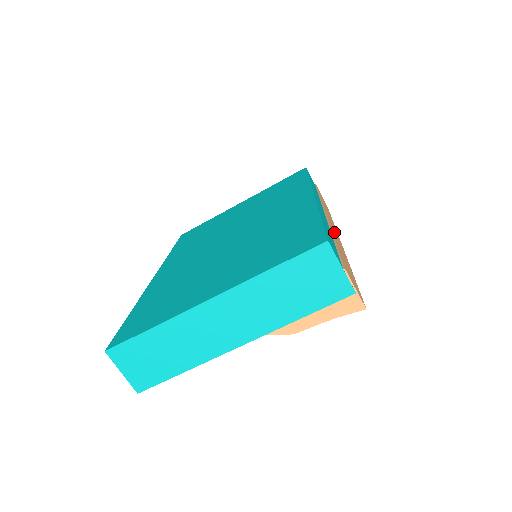
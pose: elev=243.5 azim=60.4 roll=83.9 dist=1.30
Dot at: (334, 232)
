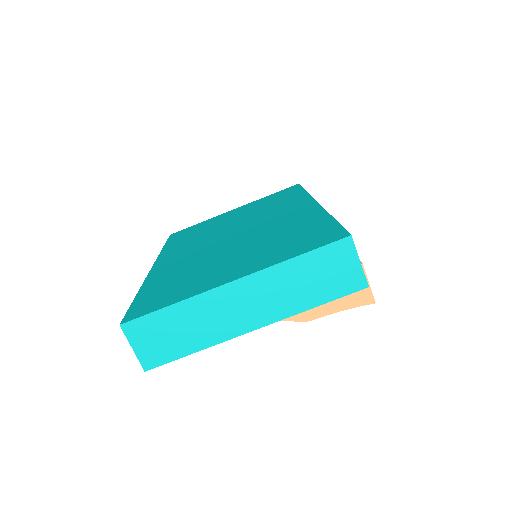
Dot at: occluded
